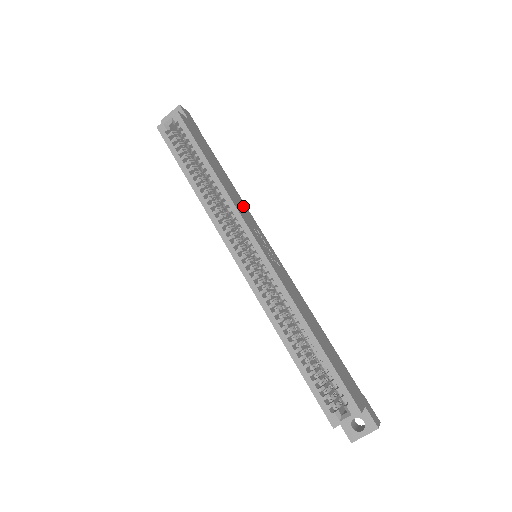
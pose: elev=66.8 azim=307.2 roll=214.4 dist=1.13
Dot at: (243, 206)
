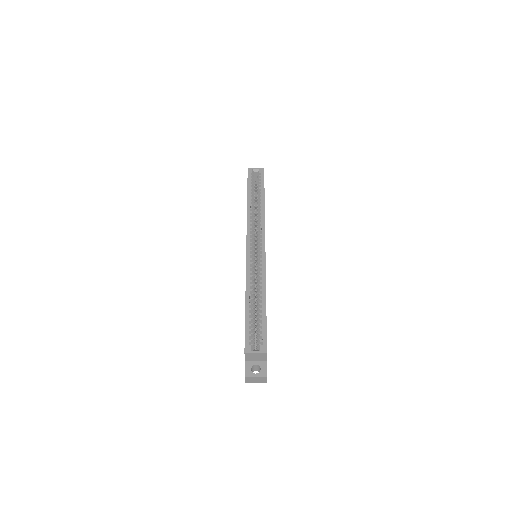
Dot at: occluded
